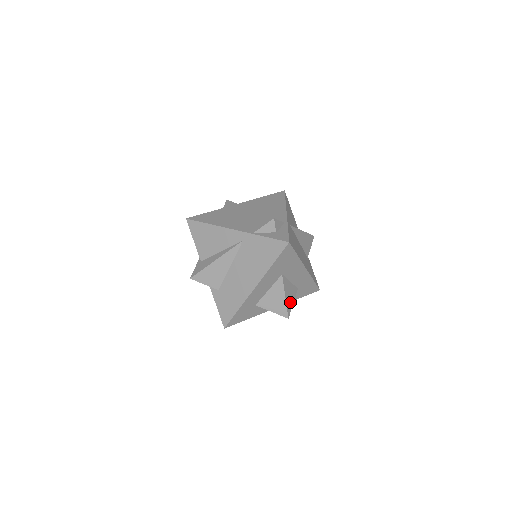
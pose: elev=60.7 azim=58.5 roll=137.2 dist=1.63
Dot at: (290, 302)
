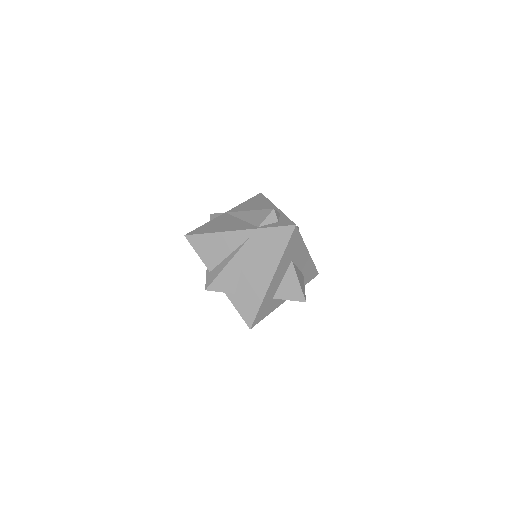
Dot at: (303, 287)
